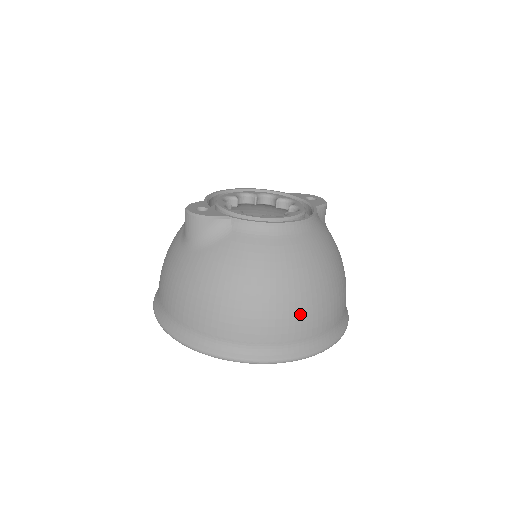
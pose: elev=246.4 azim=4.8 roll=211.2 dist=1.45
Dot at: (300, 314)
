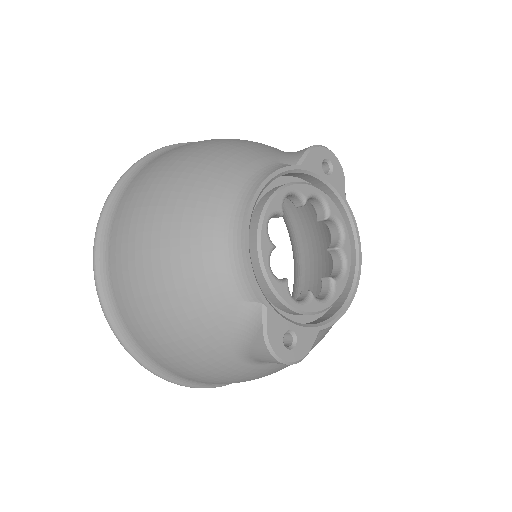
Dot at: occluded
